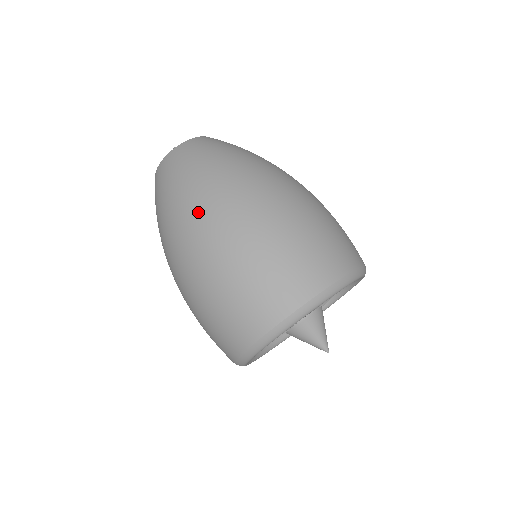
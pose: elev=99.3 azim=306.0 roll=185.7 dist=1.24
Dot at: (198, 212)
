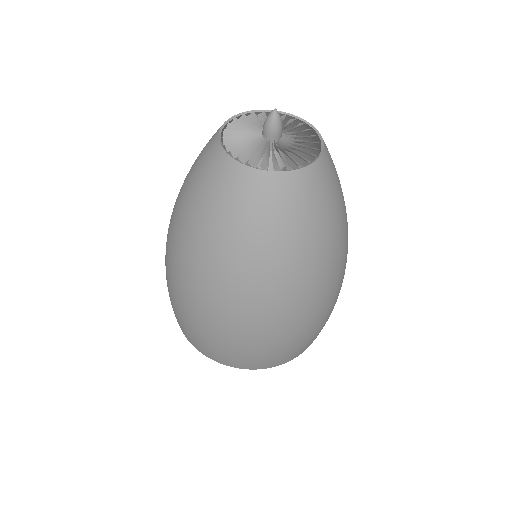
Dot at: (226, 286)
